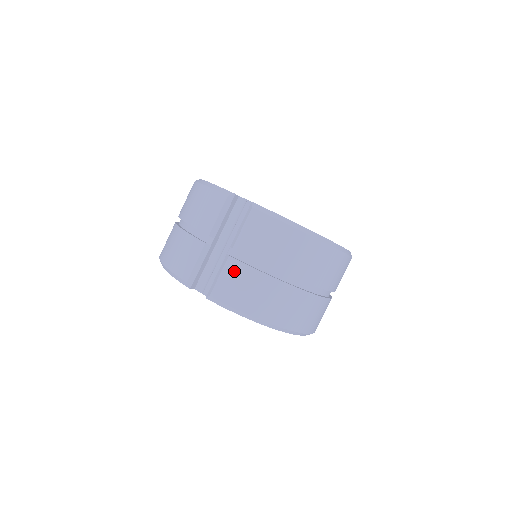
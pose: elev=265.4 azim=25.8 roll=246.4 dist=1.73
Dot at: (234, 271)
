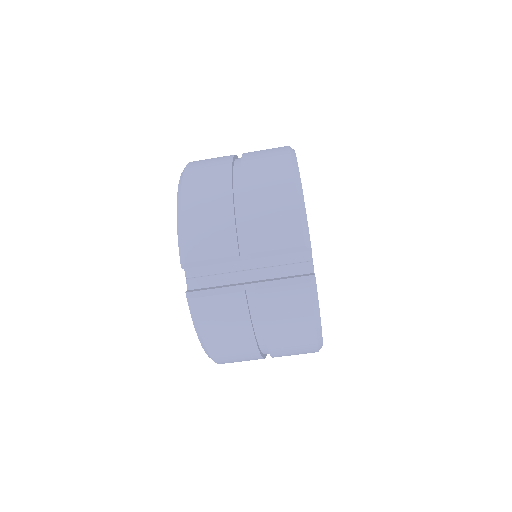
Dot at: (234, 306)
